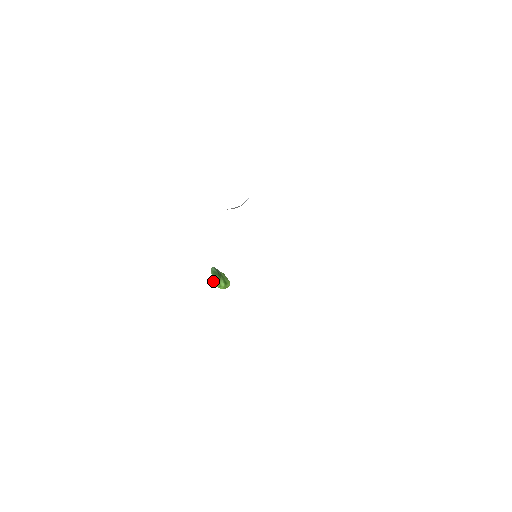
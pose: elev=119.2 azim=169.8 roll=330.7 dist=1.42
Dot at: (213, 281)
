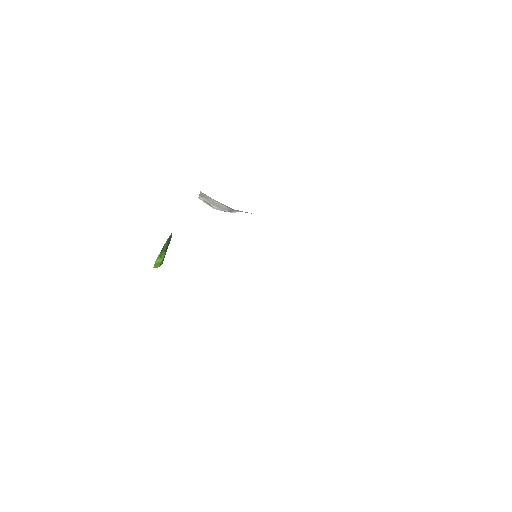
Dot at: occluded
